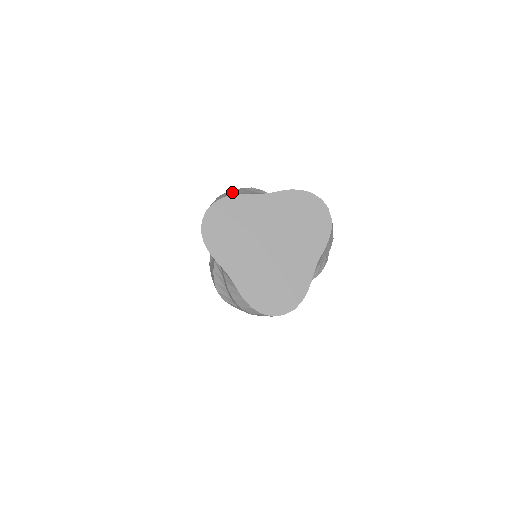
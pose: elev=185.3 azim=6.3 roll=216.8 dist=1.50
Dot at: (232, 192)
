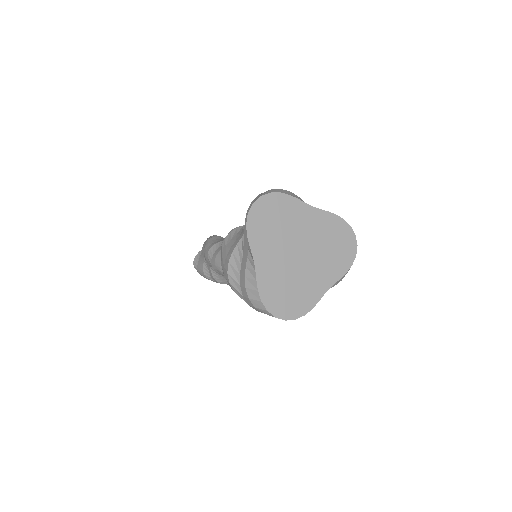
Dot at: (286, 191)
